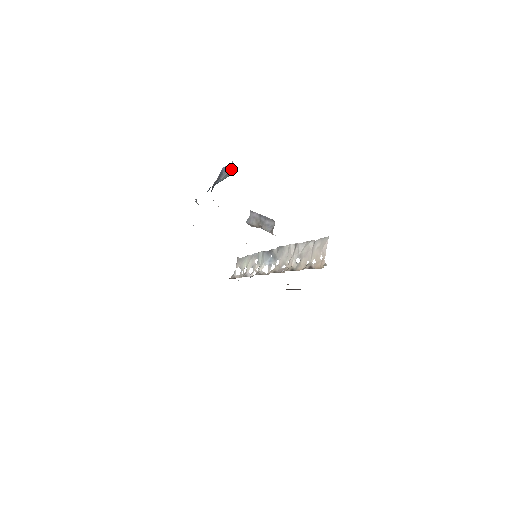
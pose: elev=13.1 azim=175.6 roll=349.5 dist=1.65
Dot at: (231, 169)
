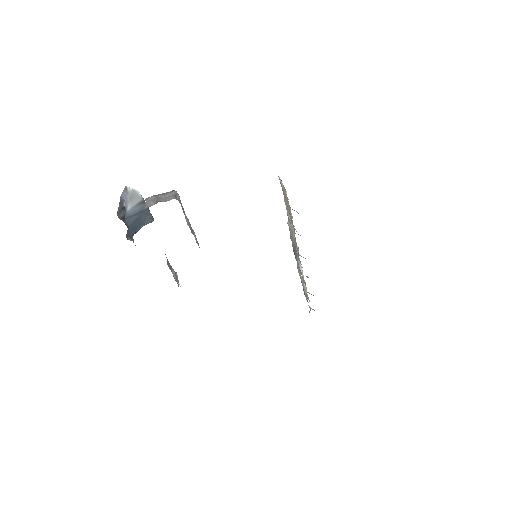
Dot at: (130, 193)
